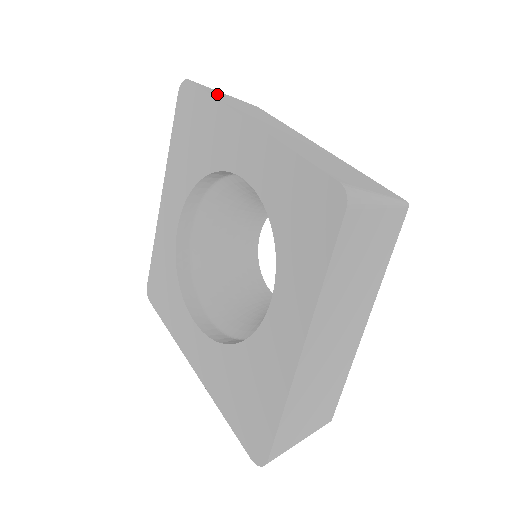
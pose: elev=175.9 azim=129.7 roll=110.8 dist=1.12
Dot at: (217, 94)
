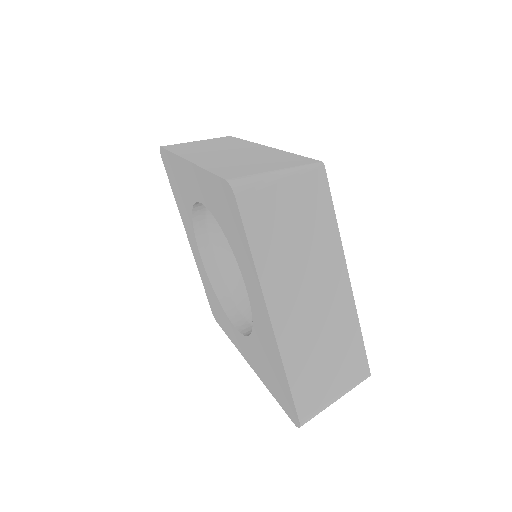
Dot at: (180, 147)
